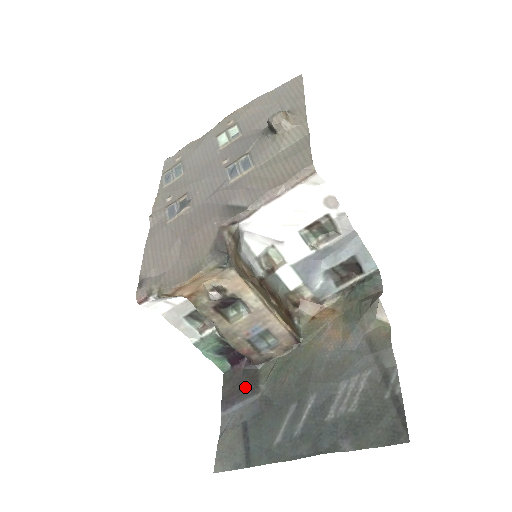
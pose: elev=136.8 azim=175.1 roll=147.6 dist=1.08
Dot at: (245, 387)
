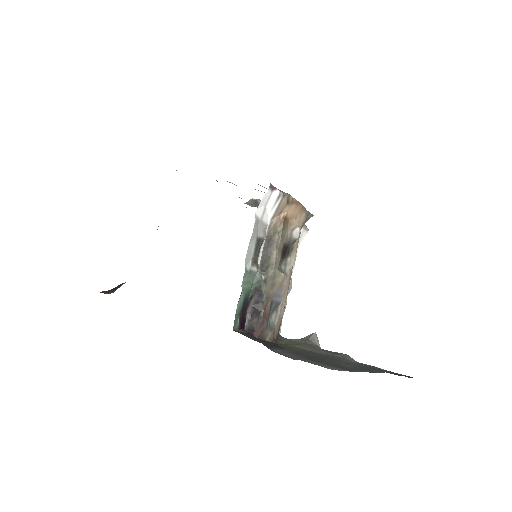
Dot at: (271, 342)
